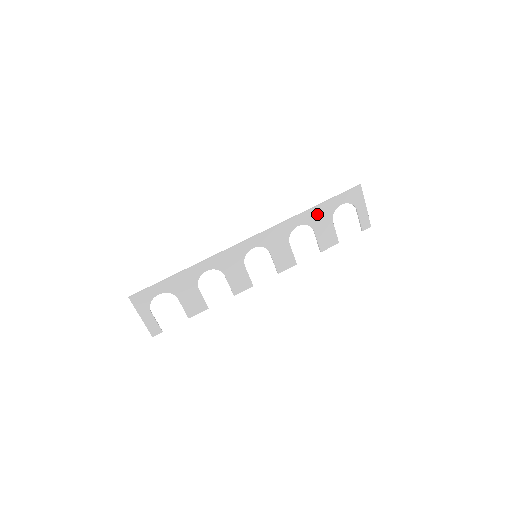
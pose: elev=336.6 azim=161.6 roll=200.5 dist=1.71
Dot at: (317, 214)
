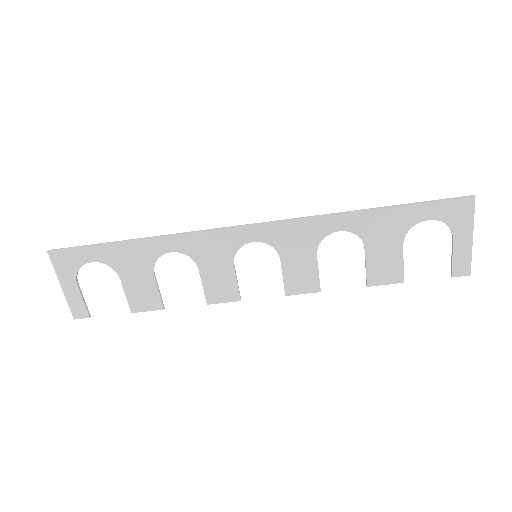
Dot at: (378, 222)
